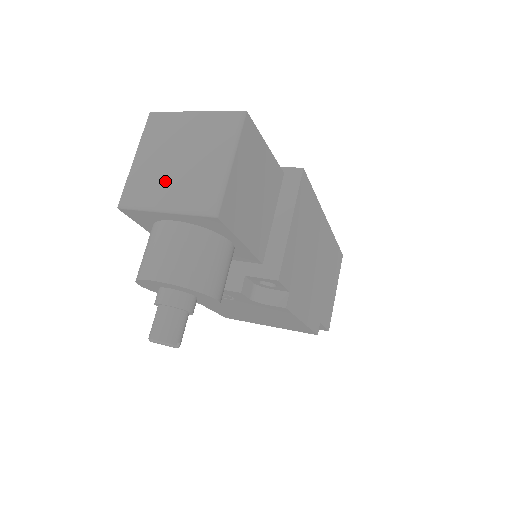
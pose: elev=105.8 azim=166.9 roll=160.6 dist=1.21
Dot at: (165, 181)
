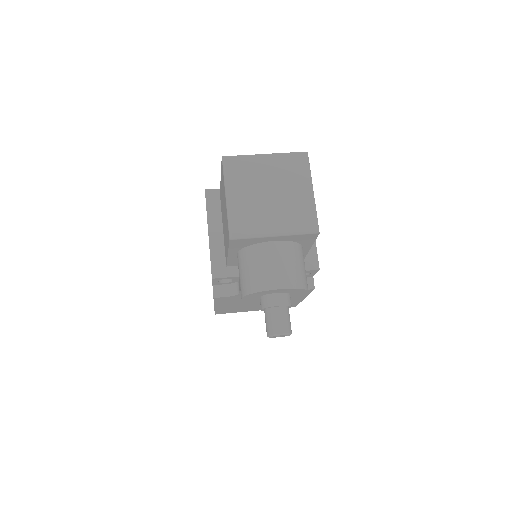
Dot at: (266, 212)
